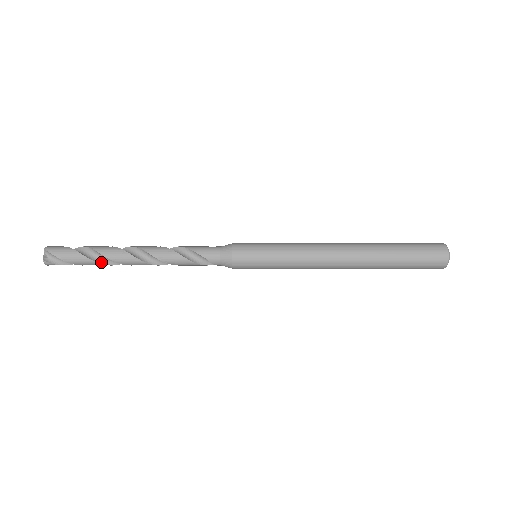
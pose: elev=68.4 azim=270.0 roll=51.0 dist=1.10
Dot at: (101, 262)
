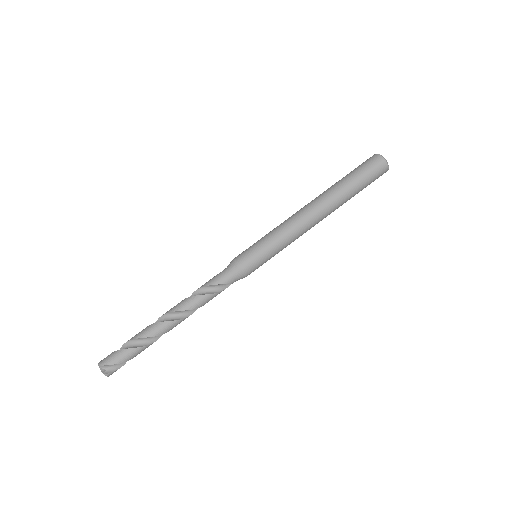
Dot at: (148, 343)
